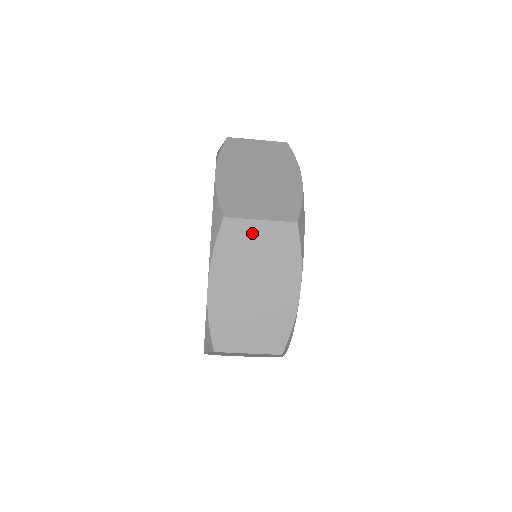
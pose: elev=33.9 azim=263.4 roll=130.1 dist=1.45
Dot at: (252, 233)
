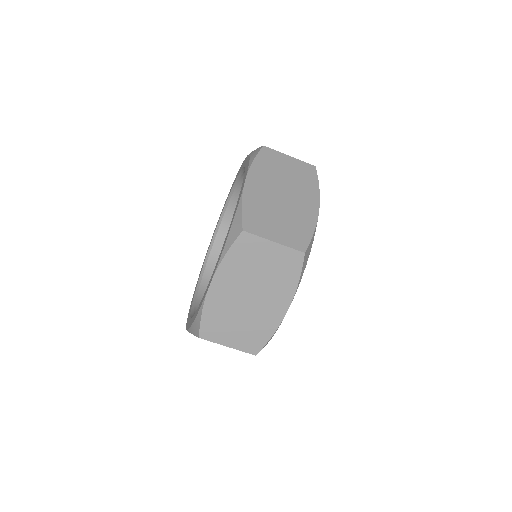
Dot at: (283, 161)
